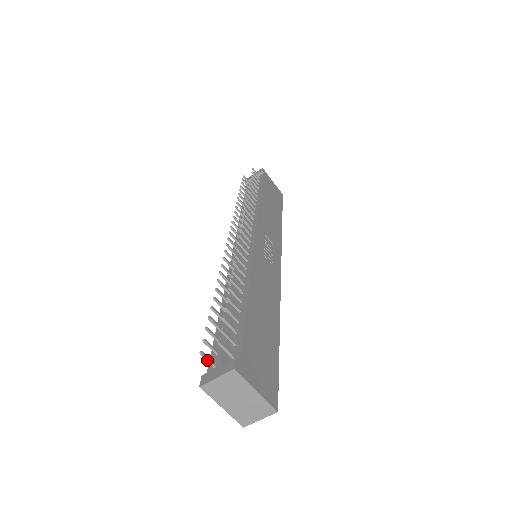
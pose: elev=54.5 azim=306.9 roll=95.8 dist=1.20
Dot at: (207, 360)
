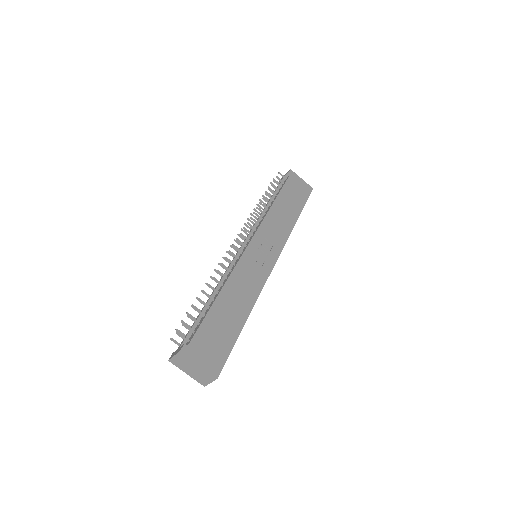
Dot at: (176, 343)
